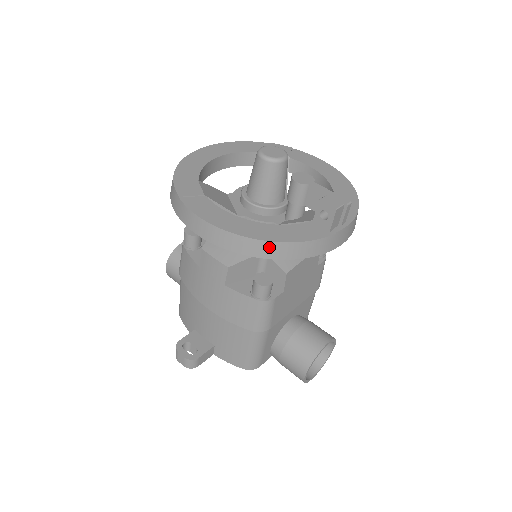
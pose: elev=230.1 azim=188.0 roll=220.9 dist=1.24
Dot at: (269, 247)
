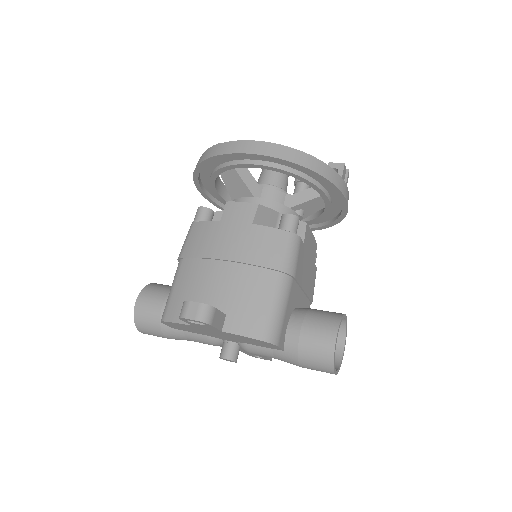
Dot at: (308, 159)
